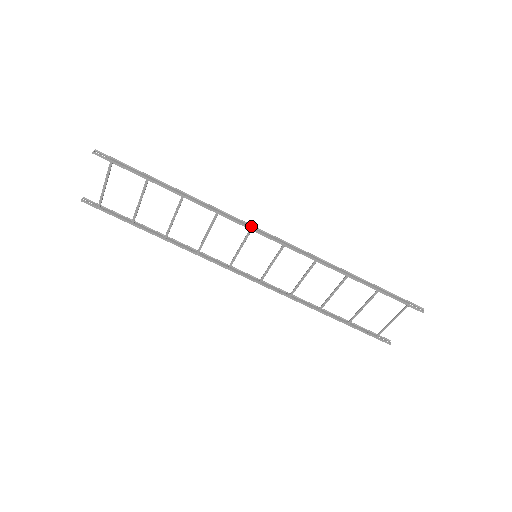
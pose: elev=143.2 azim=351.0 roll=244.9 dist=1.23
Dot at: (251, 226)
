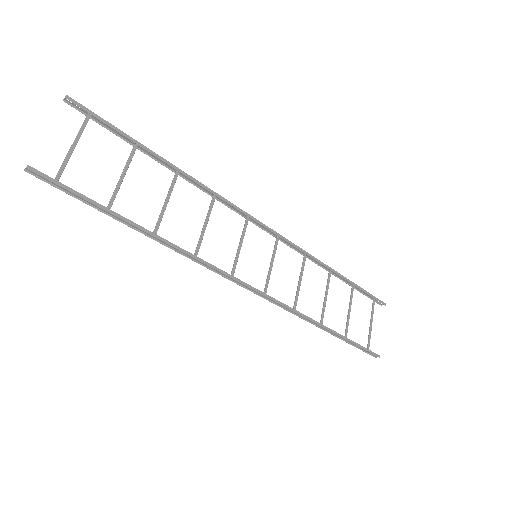
Dot at: (246, 216)
